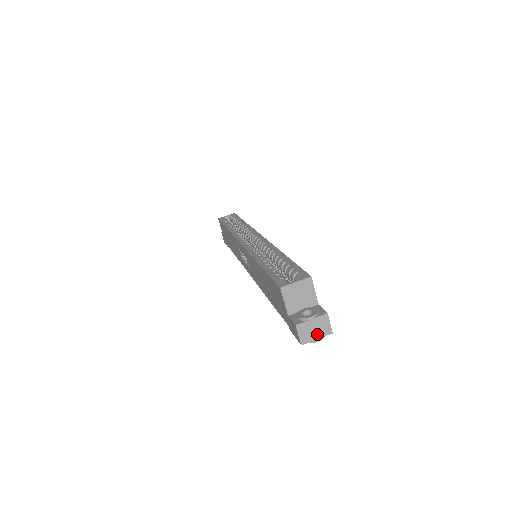
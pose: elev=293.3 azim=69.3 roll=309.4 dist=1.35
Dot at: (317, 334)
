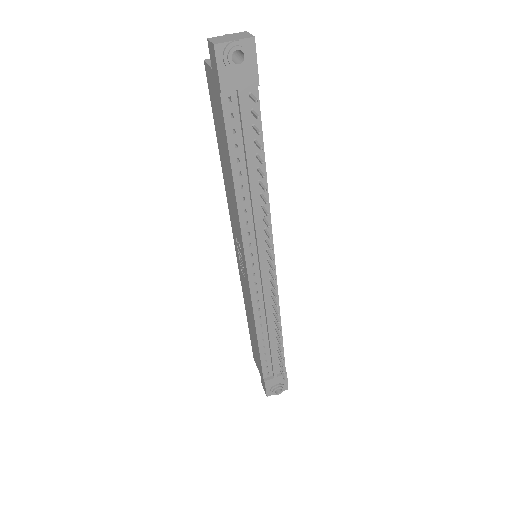
Dot at: (234, 39)
